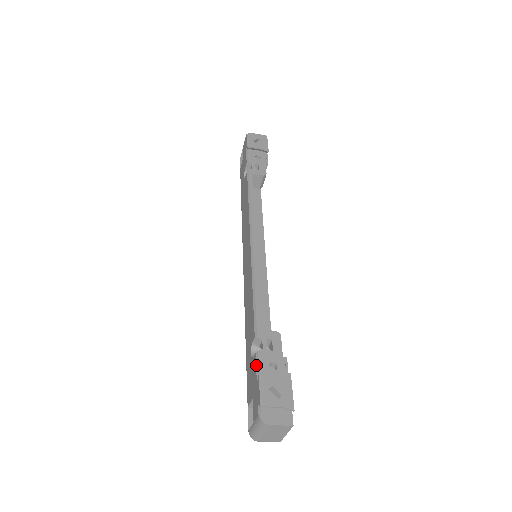
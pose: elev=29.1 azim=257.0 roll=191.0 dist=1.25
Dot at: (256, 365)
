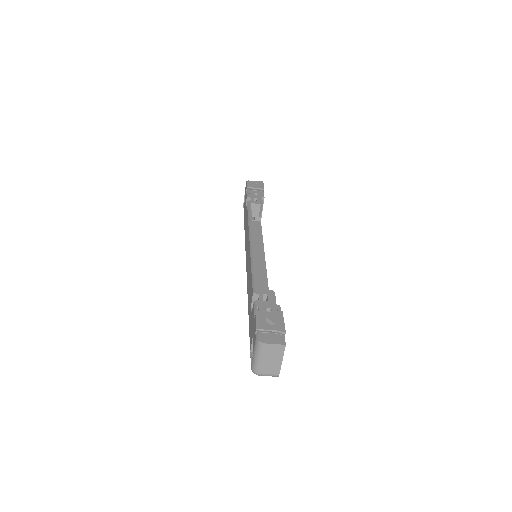
Dot at: (254, 309)
